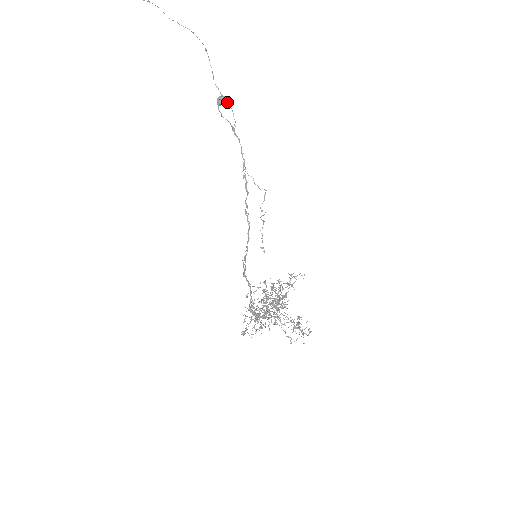
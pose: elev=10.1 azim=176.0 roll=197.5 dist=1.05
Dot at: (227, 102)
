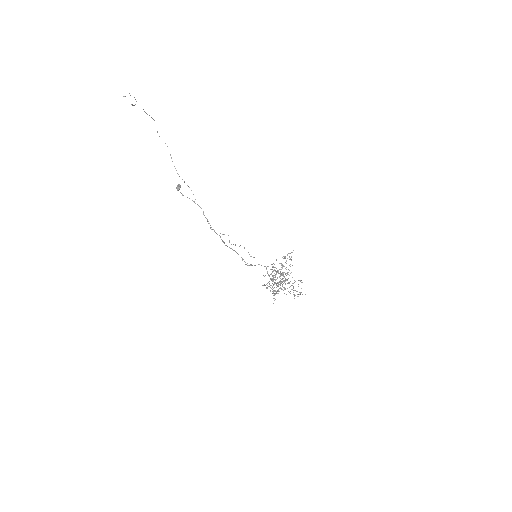
Dot at: (188, 186)
